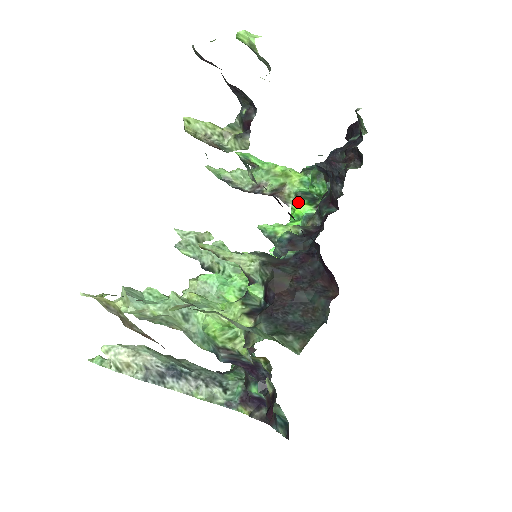
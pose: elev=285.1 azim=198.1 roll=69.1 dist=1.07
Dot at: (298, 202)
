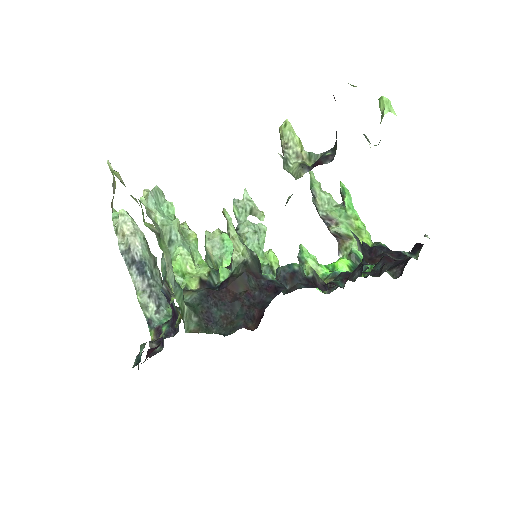
Dot at: (345, 259)
